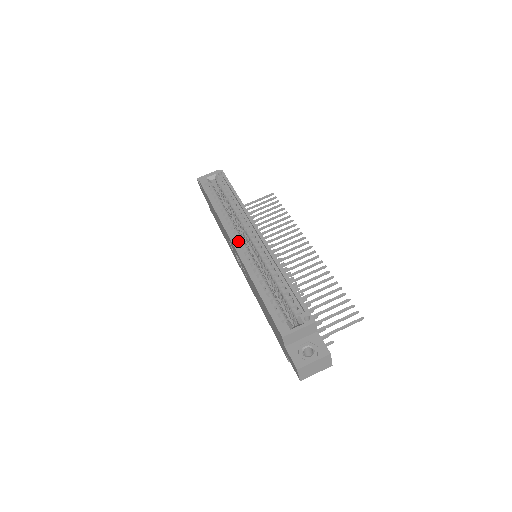
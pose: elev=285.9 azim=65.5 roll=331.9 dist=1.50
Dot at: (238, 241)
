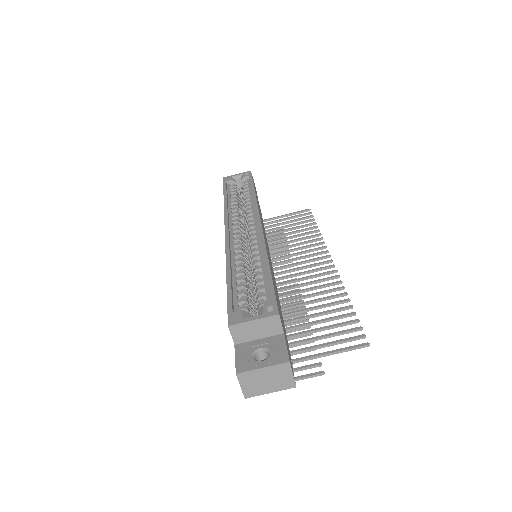
Dot at: (233, 230)
